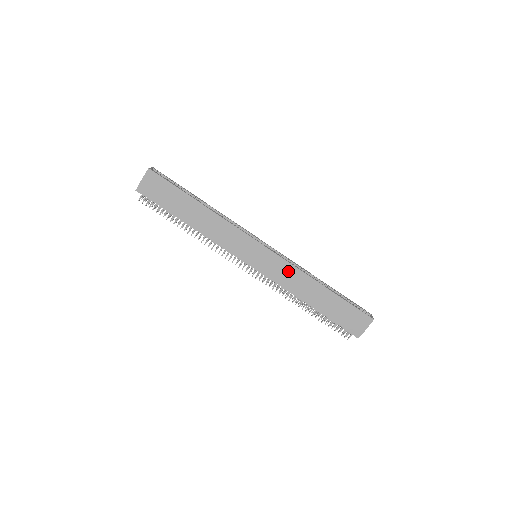
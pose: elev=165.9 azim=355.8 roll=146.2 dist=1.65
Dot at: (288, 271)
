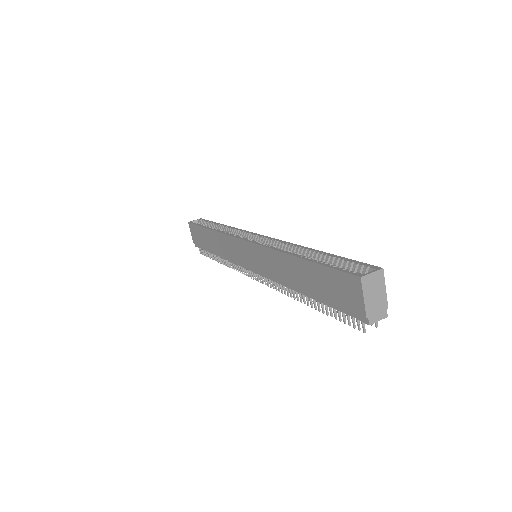
Dot at: (267, 257)
